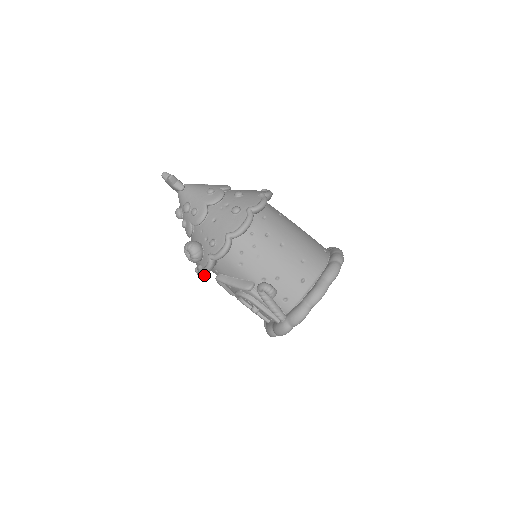
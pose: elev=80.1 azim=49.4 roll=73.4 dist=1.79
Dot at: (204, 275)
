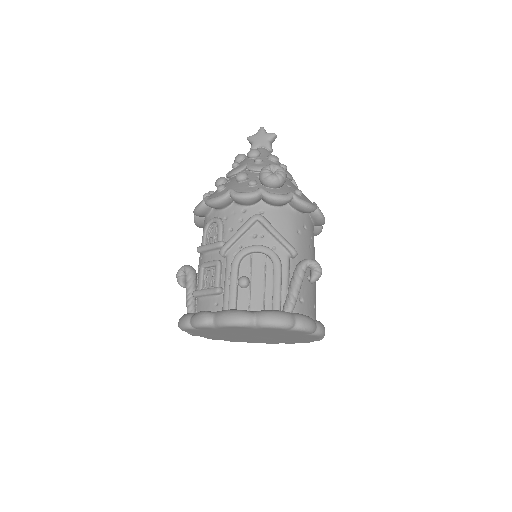
Dot at: (251, 199)
